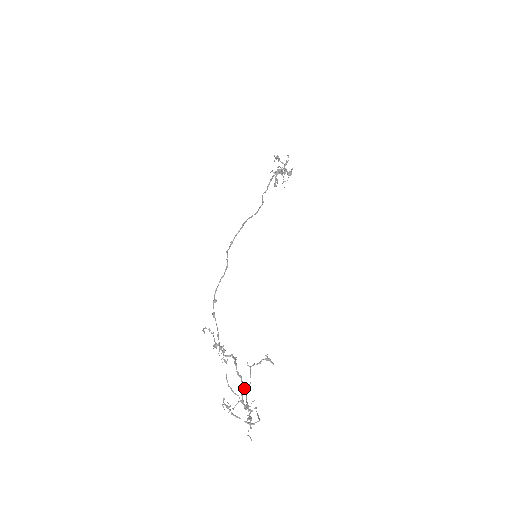
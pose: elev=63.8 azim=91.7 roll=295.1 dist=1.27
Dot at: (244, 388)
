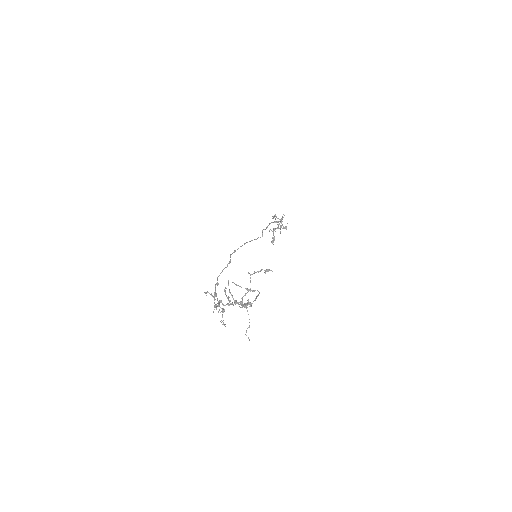
Dot at: occluded
